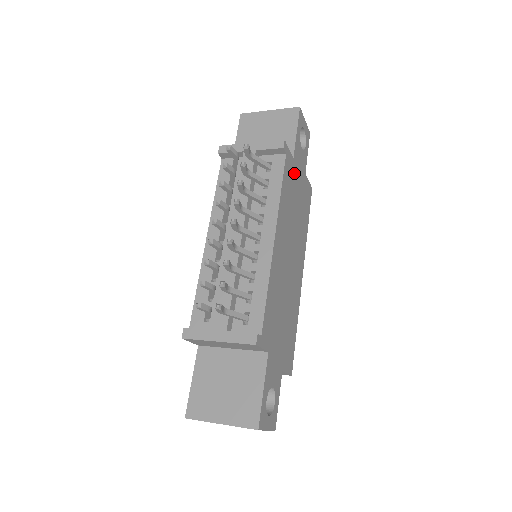
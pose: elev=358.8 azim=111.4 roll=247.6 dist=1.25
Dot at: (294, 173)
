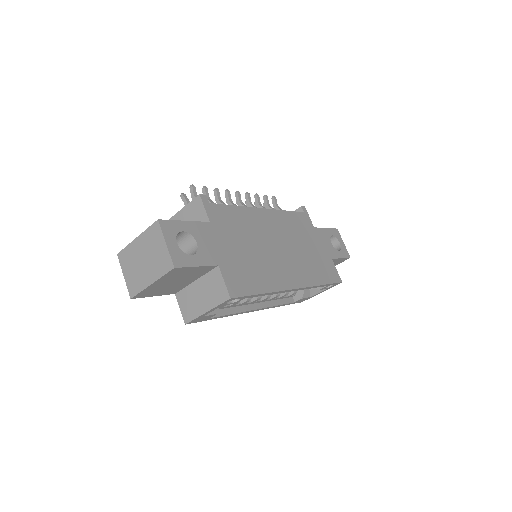
Dot at: (312, 233)
